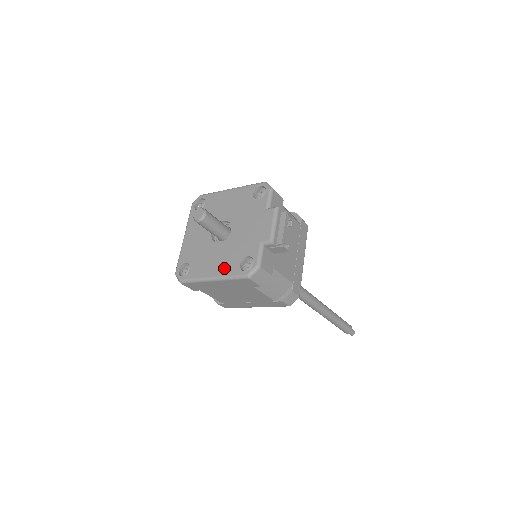
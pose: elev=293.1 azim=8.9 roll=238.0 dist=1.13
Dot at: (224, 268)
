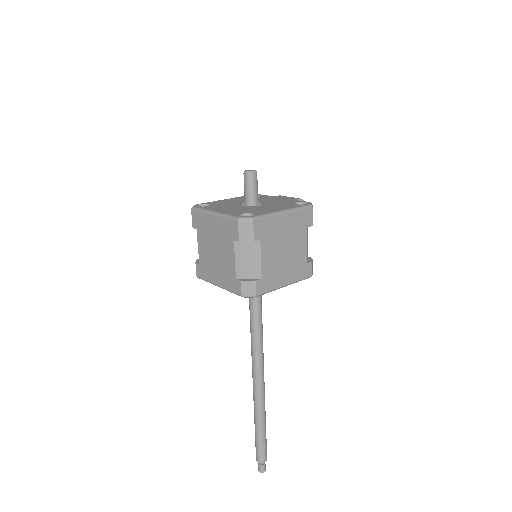
Dot at: (286, 207)
